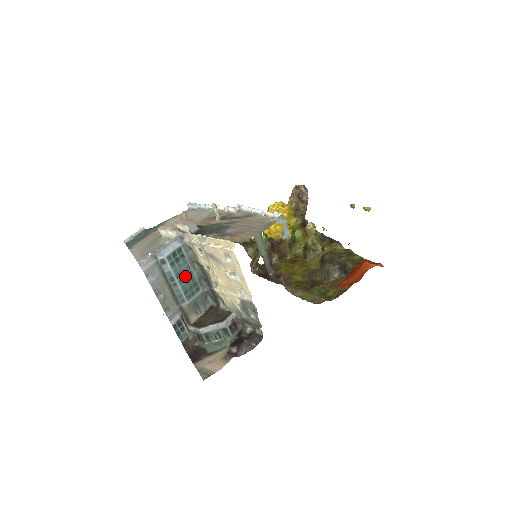
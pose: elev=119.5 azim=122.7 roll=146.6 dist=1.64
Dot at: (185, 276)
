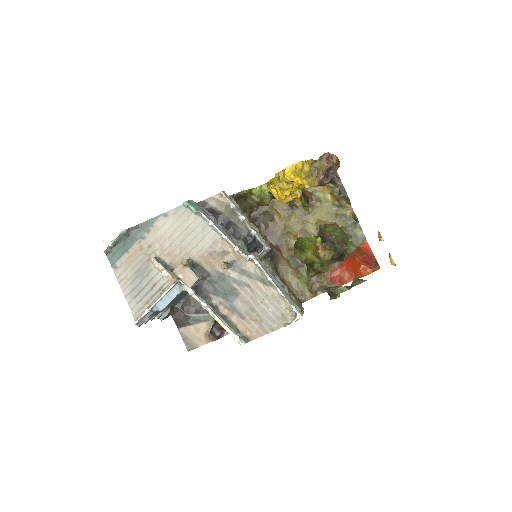
Dot at: (179, 298)
